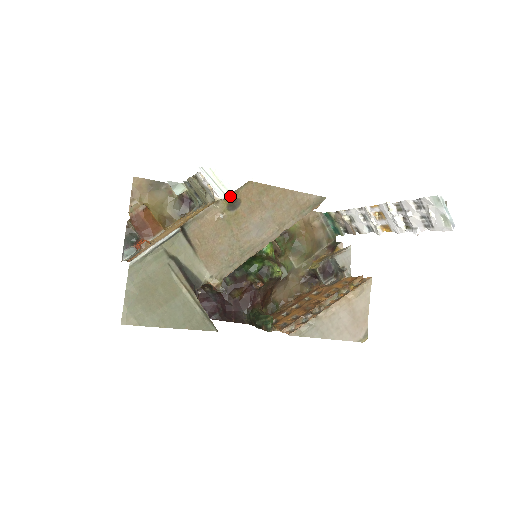
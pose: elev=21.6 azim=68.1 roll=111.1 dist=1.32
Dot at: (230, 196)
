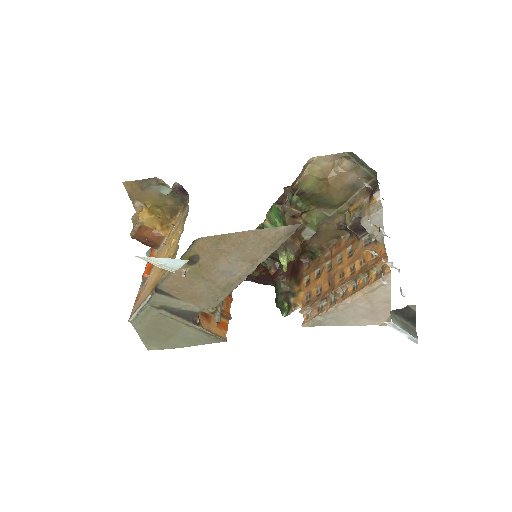
Dot at: (185, 256)
